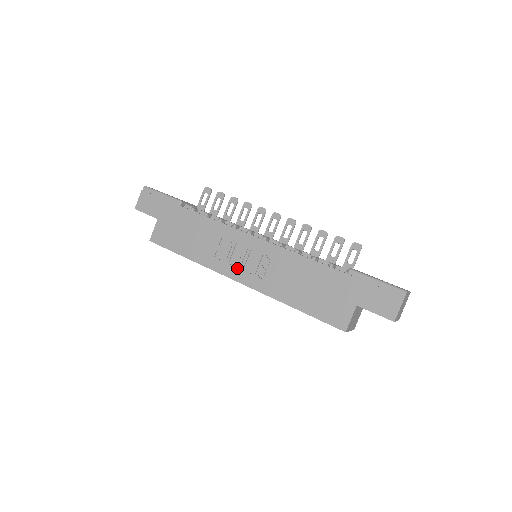
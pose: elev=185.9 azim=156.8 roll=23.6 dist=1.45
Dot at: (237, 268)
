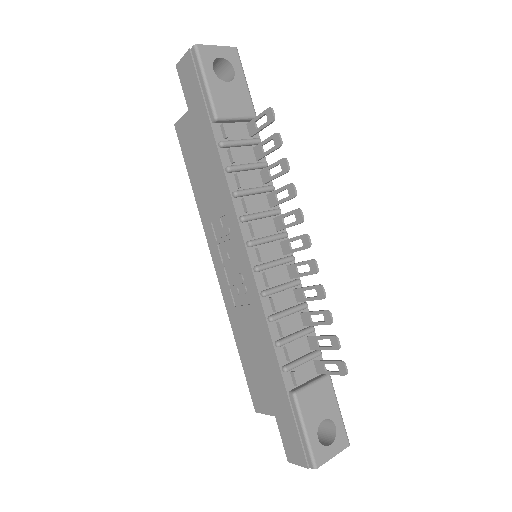
Dot at: (220, 259)
